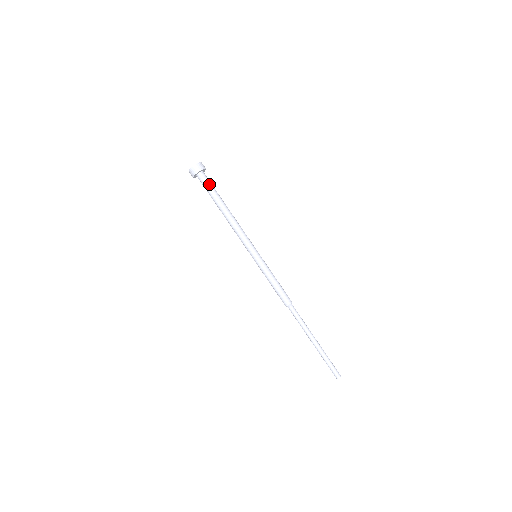
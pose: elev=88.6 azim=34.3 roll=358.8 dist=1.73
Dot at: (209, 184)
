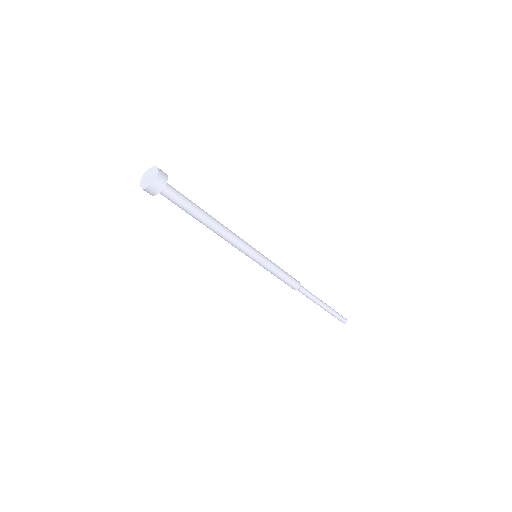
Dot at: (174, 202)
